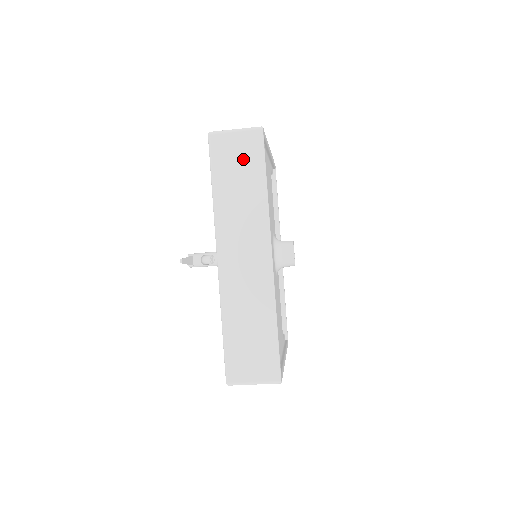
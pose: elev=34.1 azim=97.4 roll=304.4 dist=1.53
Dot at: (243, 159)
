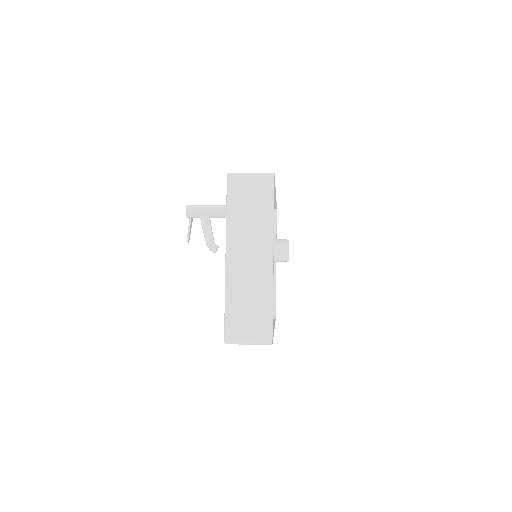
Dot at: occluded
